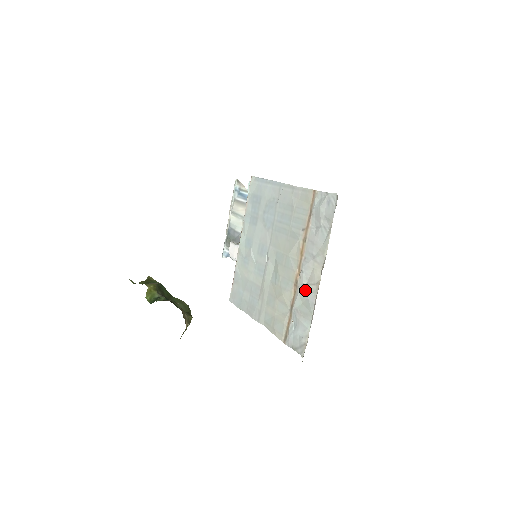
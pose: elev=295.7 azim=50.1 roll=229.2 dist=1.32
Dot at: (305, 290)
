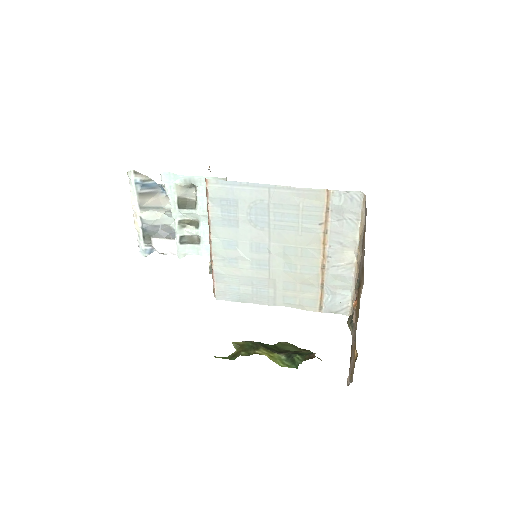
Dot at: (338, 270)
